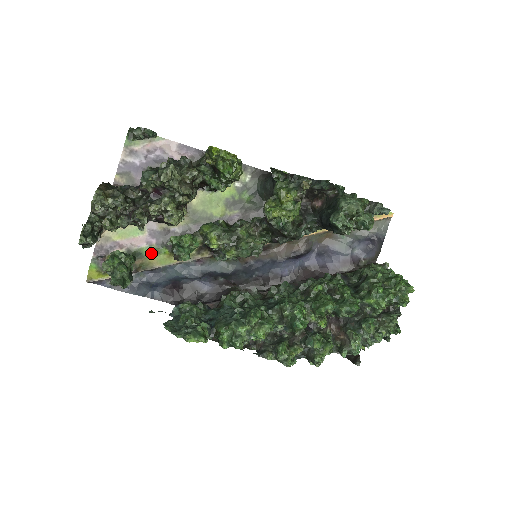
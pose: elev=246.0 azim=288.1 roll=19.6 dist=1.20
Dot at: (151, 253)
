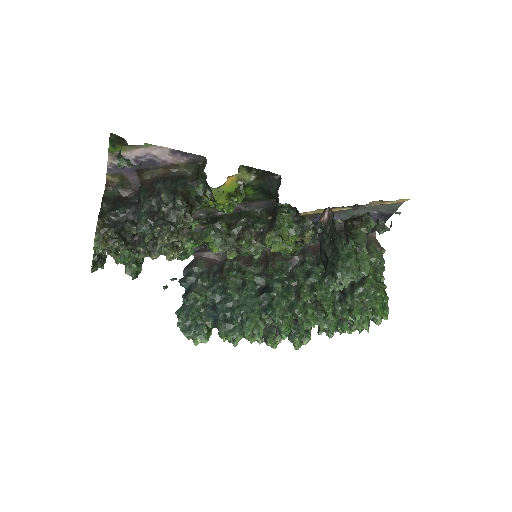
Dot at: occluded
